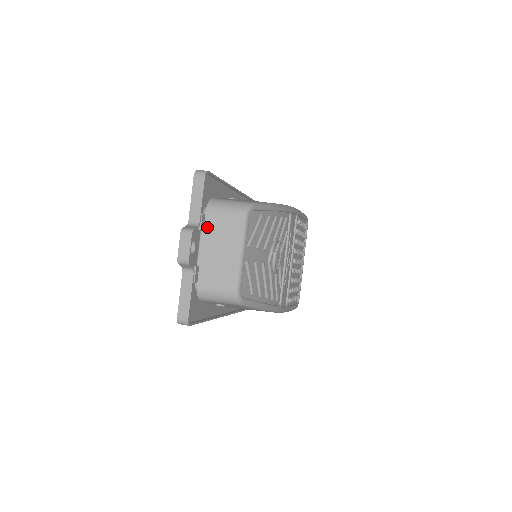
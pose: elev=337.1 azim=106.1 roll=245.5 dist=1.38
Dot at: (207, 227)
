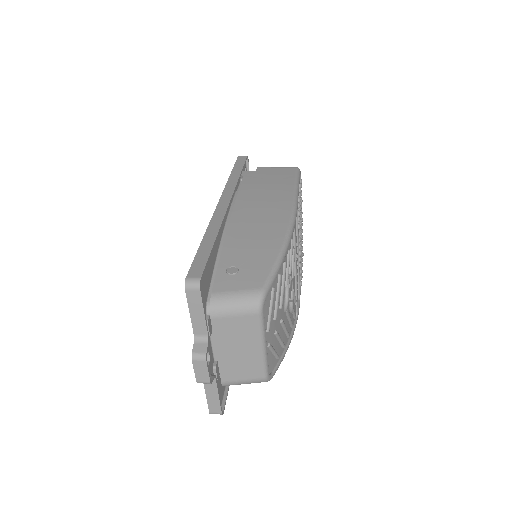
Dot at: (217, 332)
